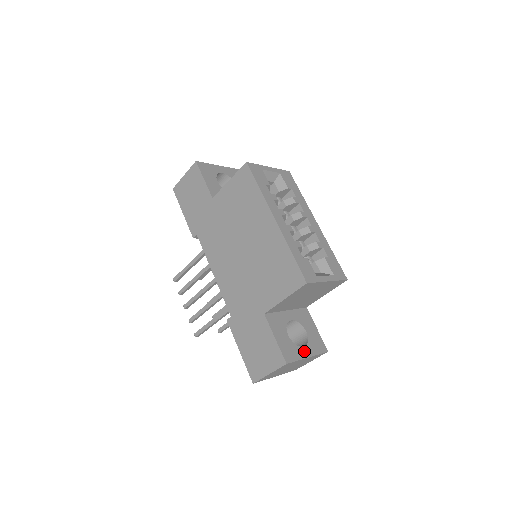
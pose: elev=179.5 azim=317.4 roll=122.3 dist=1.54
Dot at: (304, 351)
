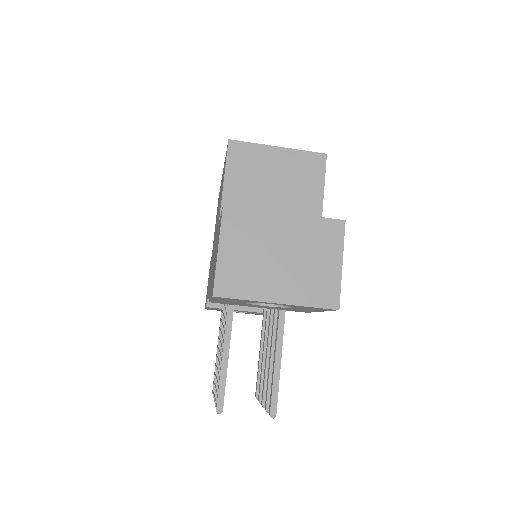
Dot at: occluded
